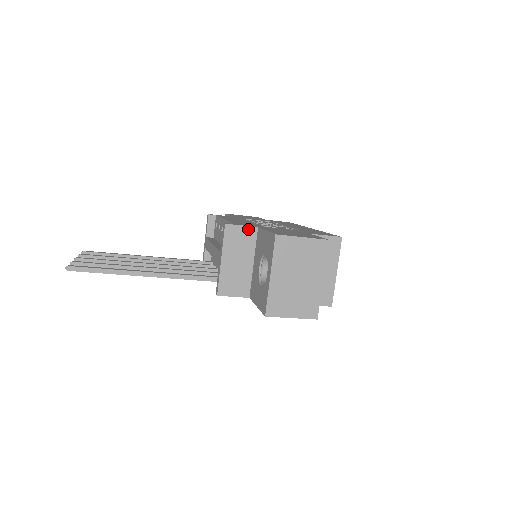
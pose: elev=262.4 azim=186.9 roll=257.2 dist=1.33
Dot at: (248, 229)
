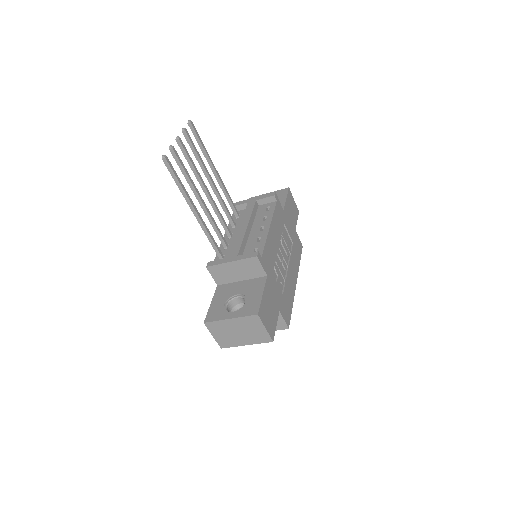
Dot at: (262, 271)
